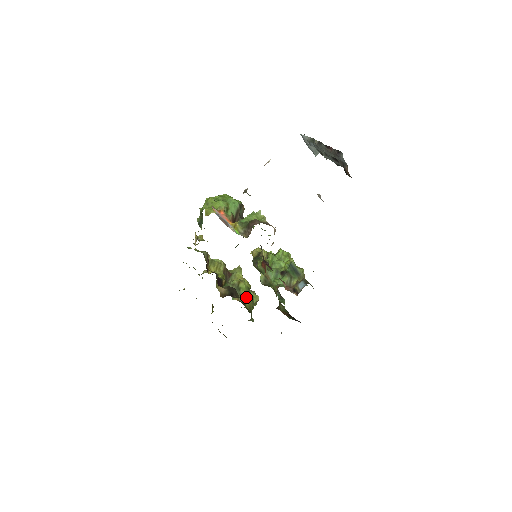
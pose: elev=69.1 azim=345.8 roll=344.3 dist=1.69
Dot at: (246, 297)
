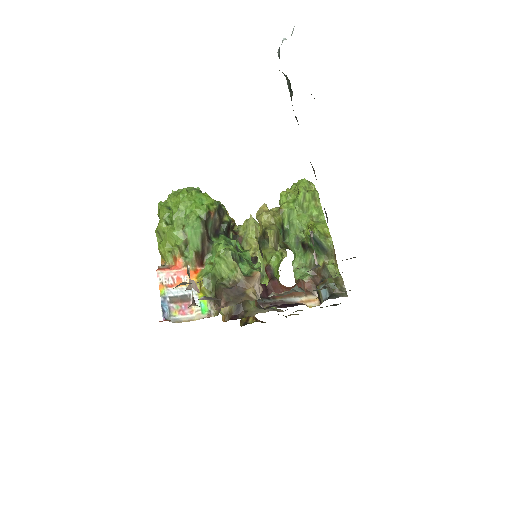
Dot at: (263, 281)
